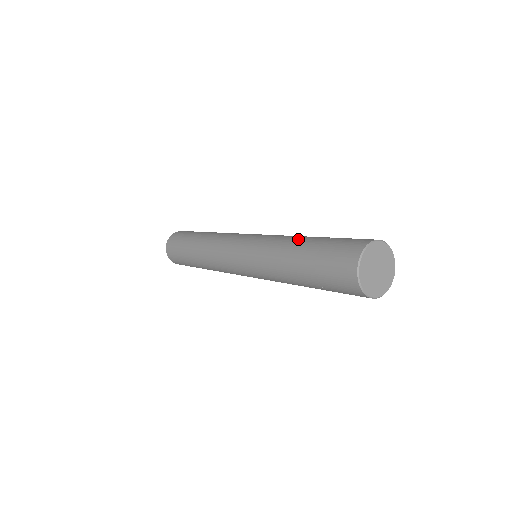
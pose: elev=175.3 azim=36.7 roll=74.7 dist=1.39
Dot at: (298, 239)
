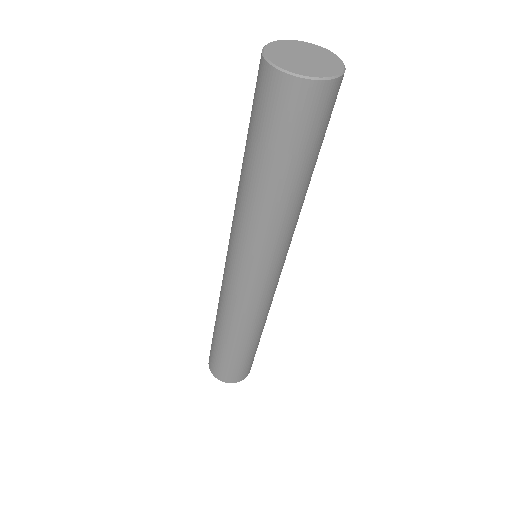
Dot at: occluded
